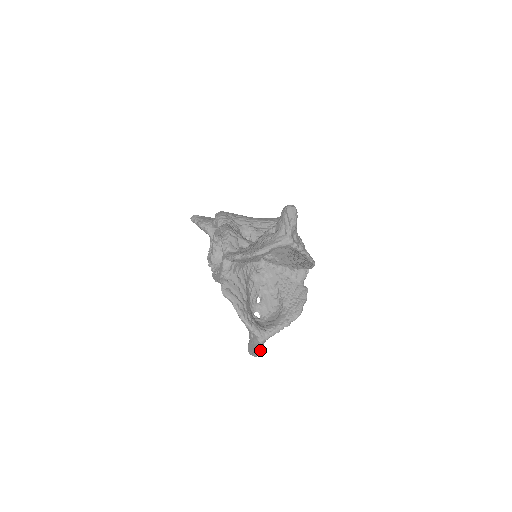
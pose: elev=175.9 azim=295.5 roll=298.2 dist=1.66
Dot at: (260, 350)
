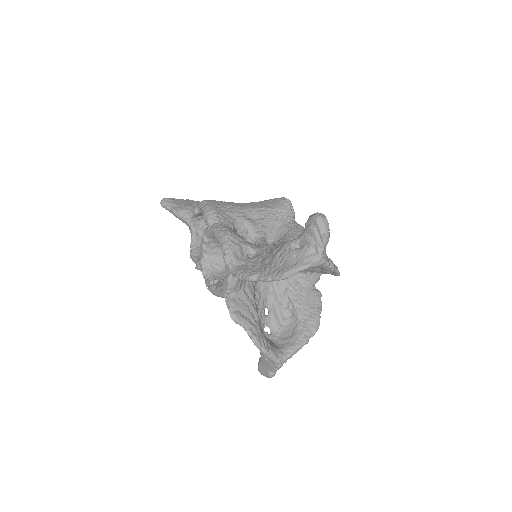
Dot at: (275, 372)
